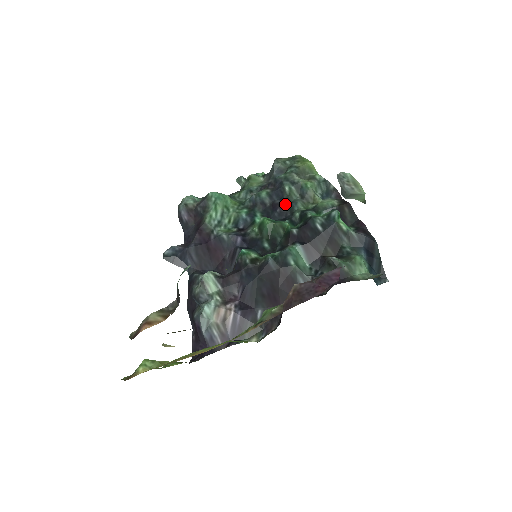
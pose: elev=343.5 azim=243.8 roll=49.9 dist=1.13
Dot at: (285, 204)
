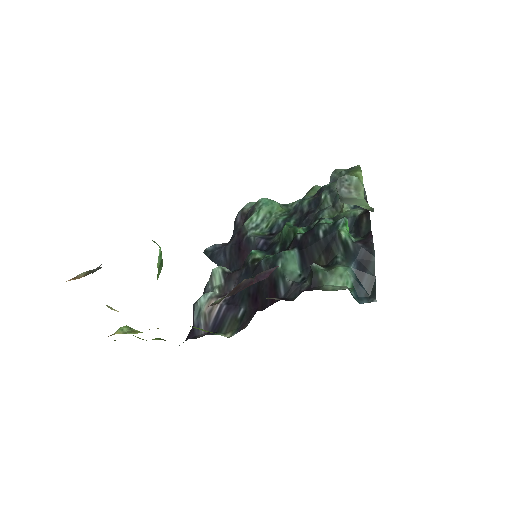
Dot at: (315, 212)
